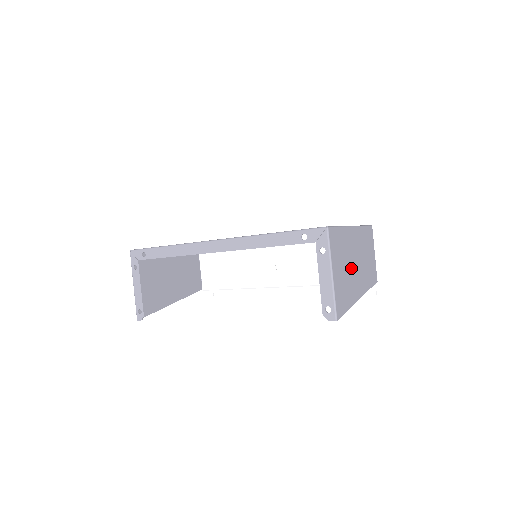
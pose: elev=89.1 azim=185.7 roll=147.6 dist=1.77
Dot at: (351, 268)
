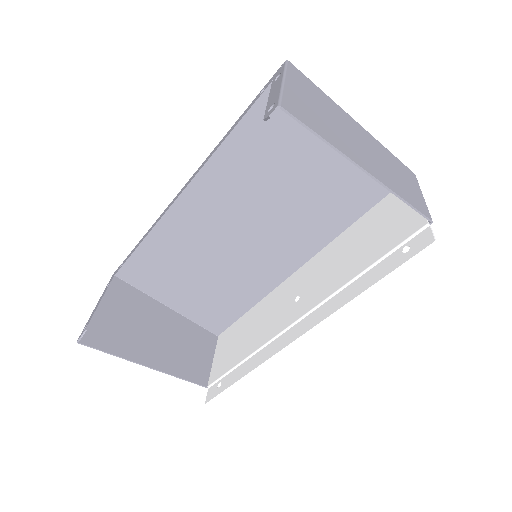
Dot at: (342, 131)
